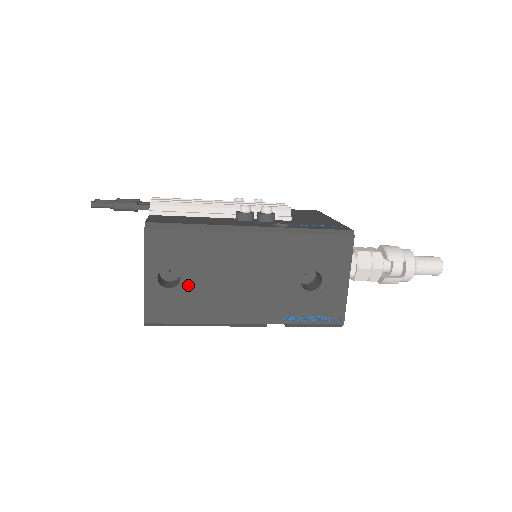
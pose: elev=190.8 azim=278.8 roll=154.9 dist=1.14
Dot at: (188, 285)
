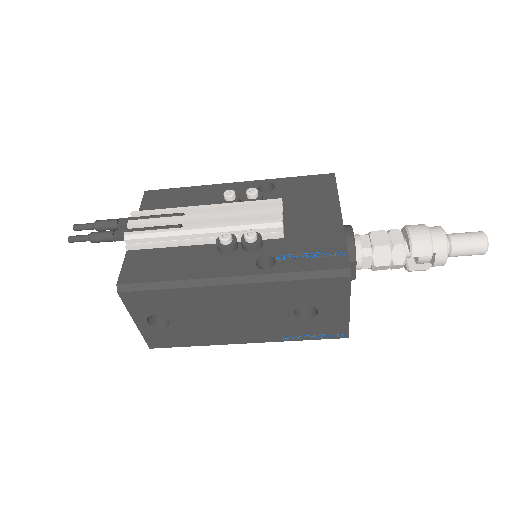
Dot at: (178, 324)
